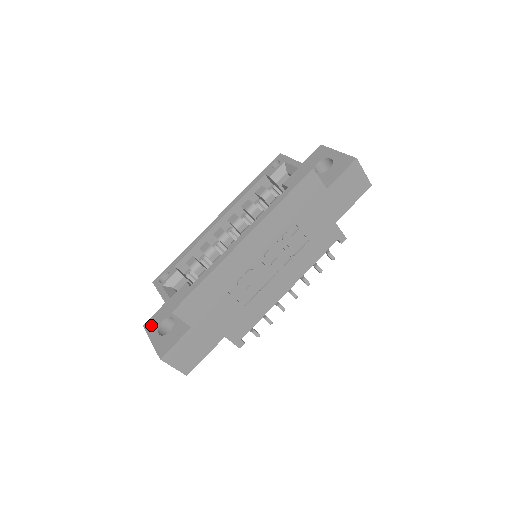
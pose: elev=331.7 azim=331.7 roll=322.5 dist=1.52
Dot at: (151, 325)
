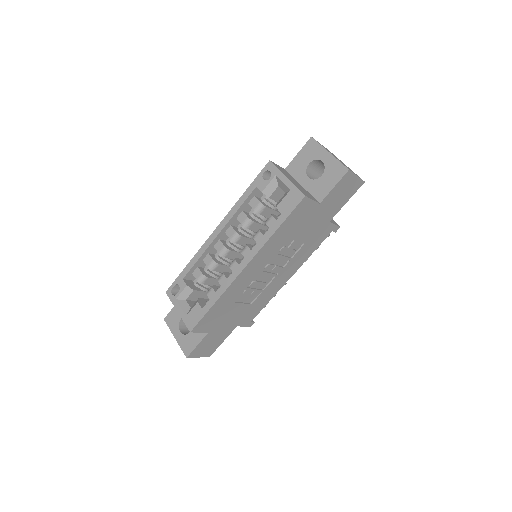
Dot at: (171, 321)
